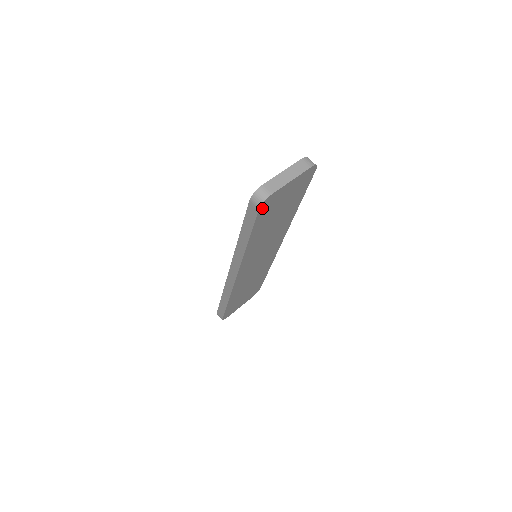
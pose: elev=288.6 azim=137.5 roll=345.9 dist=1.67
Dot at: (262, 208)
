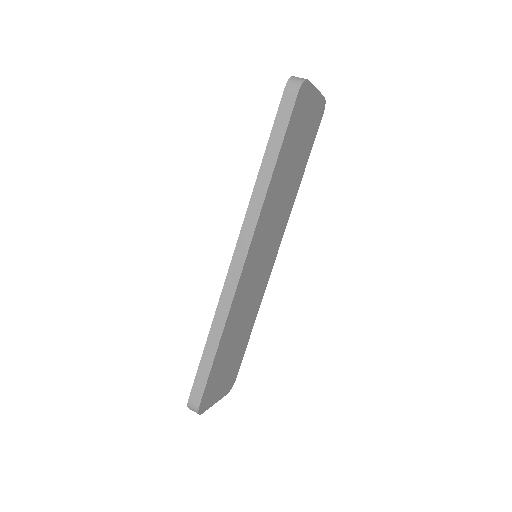
Dot at: (299, 97)
